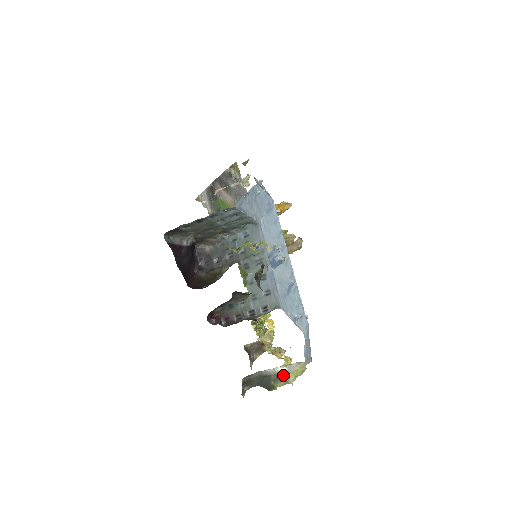
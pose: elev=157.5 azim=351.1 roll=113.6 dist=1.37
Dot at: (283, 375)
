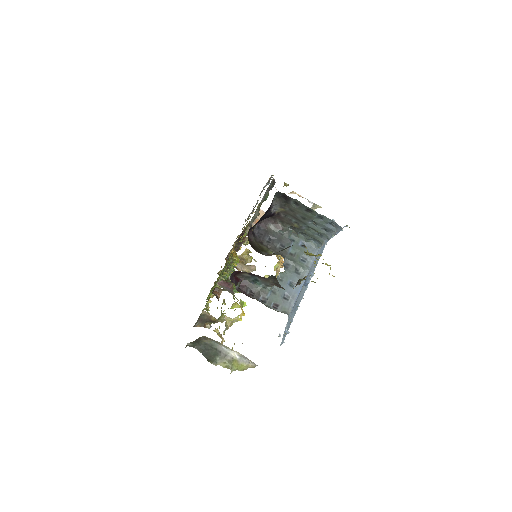
Dot at: (232, 360)
